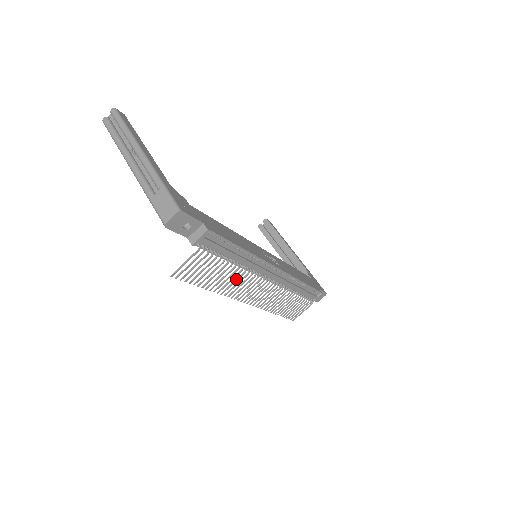
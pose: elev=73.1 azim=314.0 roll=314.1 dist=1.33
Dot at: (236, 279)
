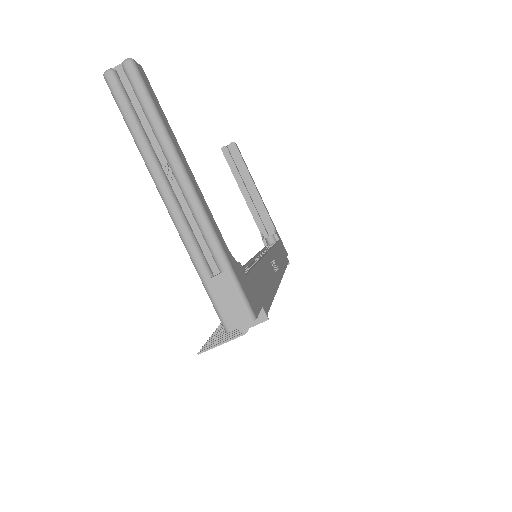
Dot at: occluded
